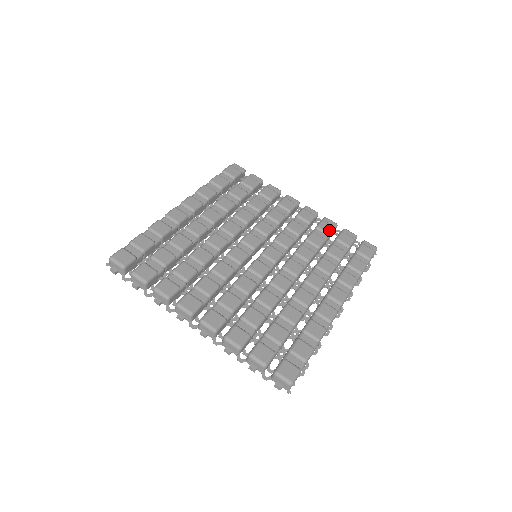
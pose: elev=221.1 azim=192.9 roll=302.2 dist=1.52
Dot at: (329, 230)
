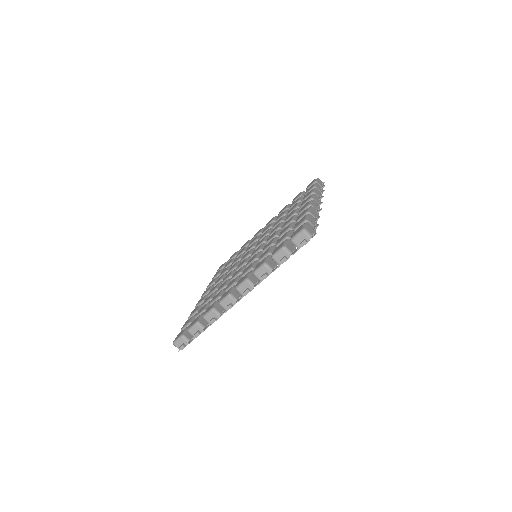
Dot at: (285, 207)
